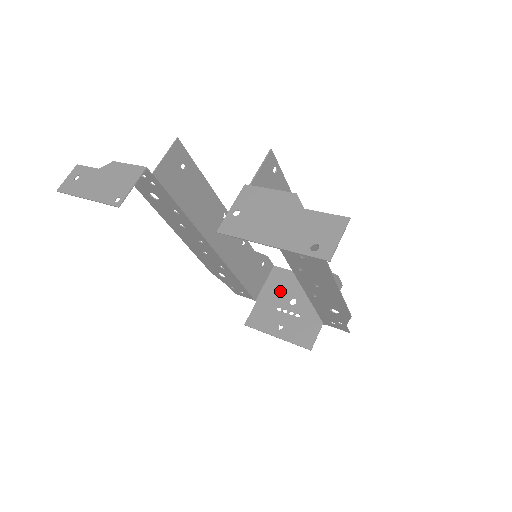
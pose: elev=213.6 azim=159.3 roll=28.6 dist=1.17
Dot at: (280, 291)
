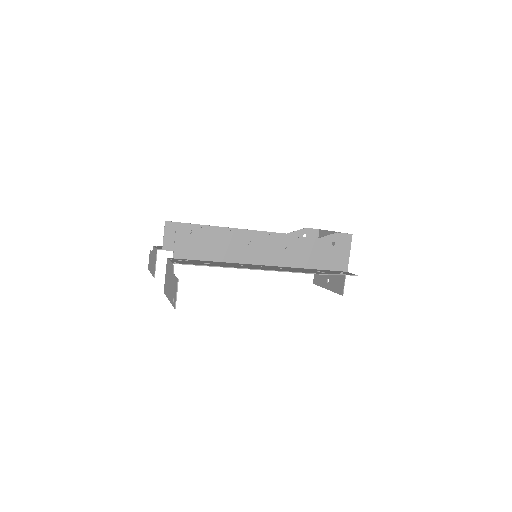
Dot at: occluded
